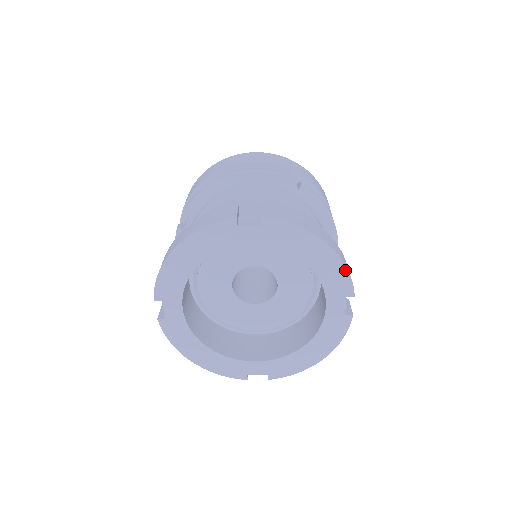
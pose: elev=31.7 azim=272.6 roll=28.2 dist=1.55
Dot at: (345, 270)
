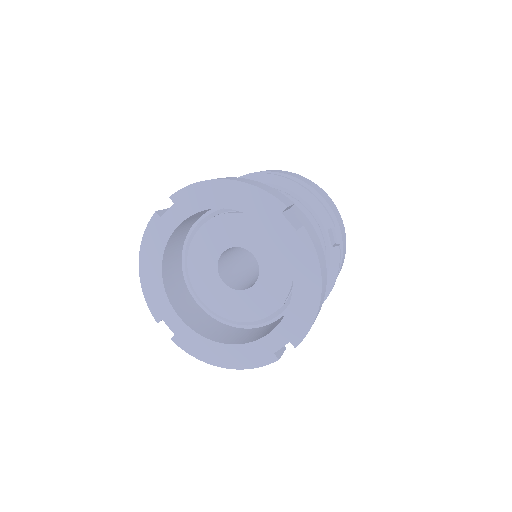
Dot at: (258, 190)
